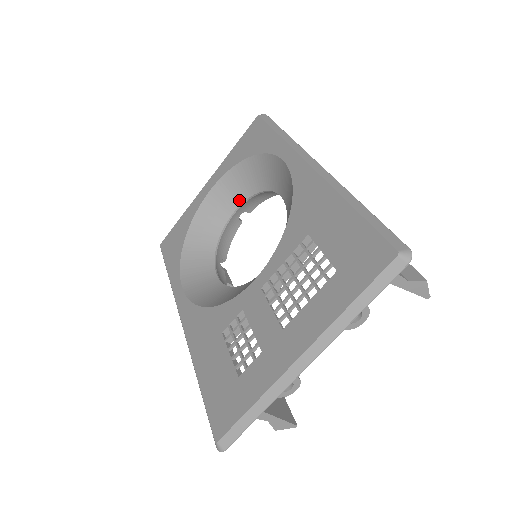
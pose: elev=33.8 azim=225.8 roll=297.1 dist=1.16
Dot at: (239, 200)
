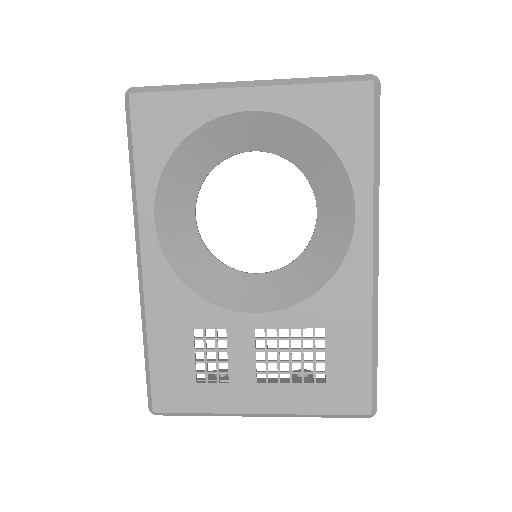
Dot at: (270, 148)
